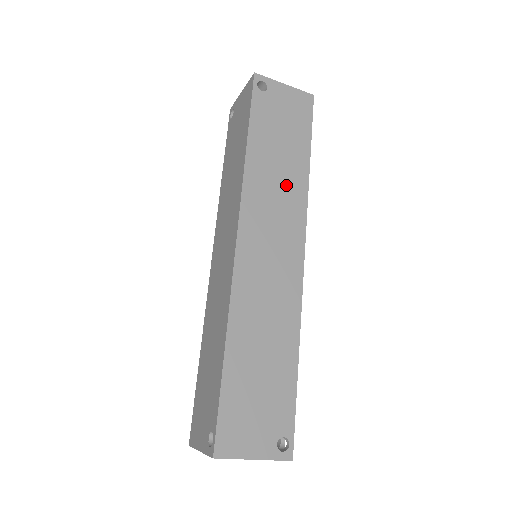
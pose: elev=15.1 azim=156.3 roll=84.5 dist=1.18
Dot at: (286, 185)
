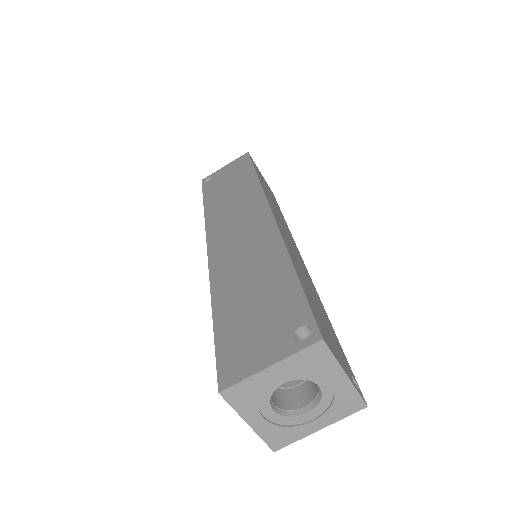
Dot at: (281, 217)
